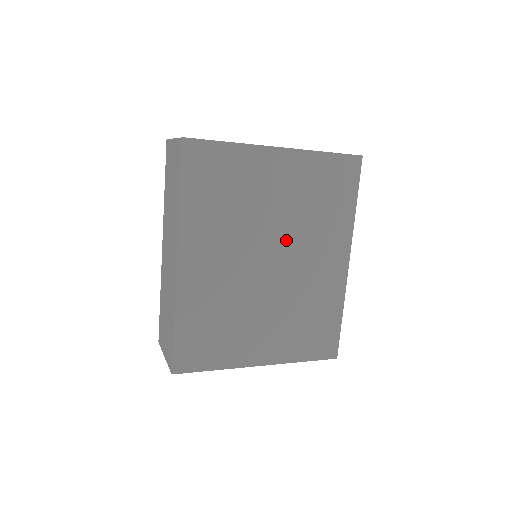
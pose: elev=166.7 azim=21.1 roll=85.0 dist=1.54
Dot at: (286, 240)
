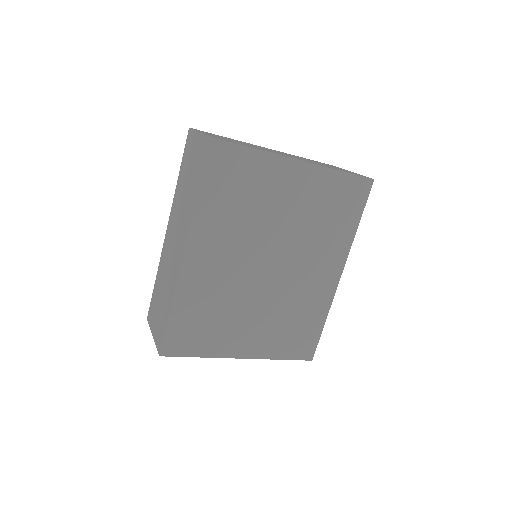
Dot at: (288, 248)
